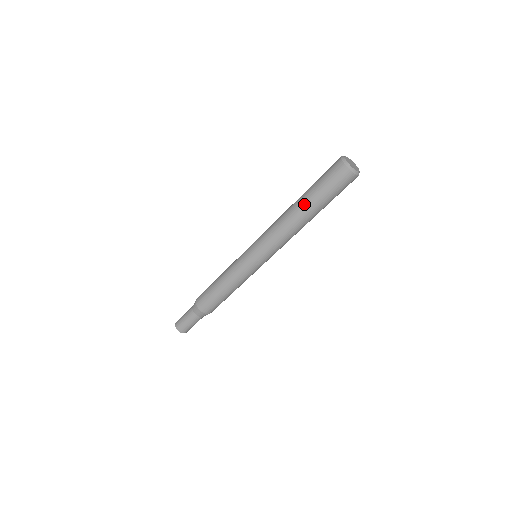
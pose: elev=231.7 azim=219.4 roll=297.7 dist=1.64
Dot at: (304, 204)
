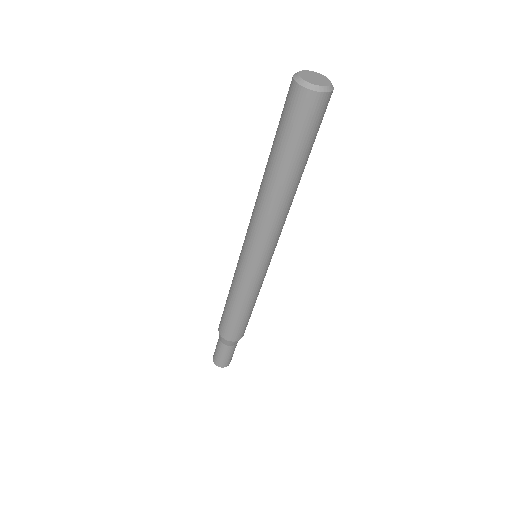
Dot at: (280, 172)
